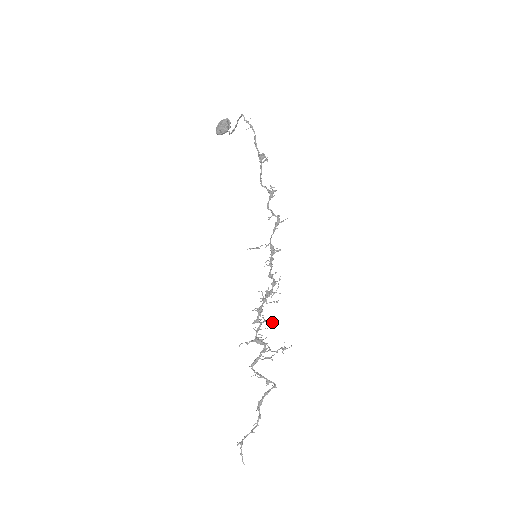
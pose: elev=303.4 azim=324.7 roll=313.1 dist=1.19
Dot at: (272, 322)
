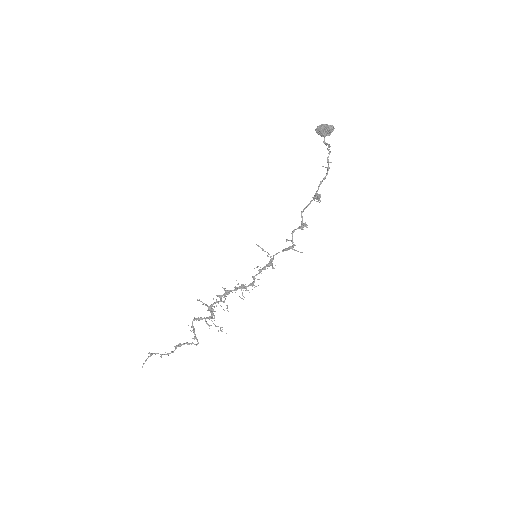
Dot at: occluded
